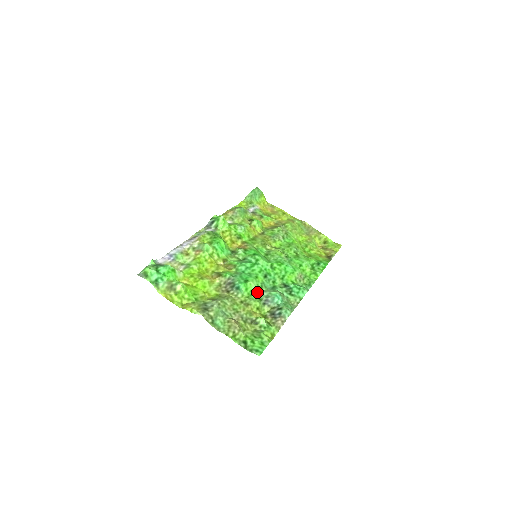
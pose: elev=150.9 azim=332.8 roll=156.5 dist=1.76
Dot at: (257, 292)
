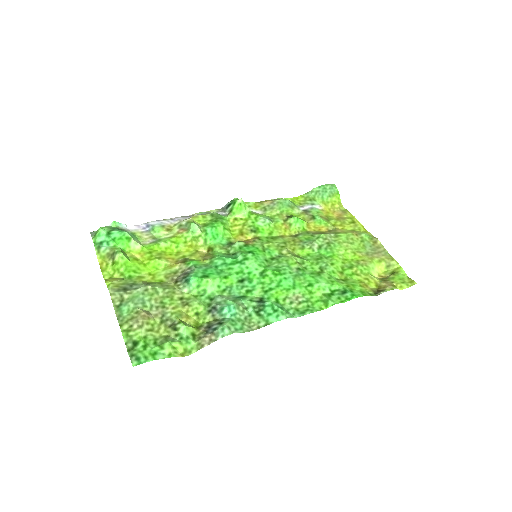
Dot at: (212, 294)
